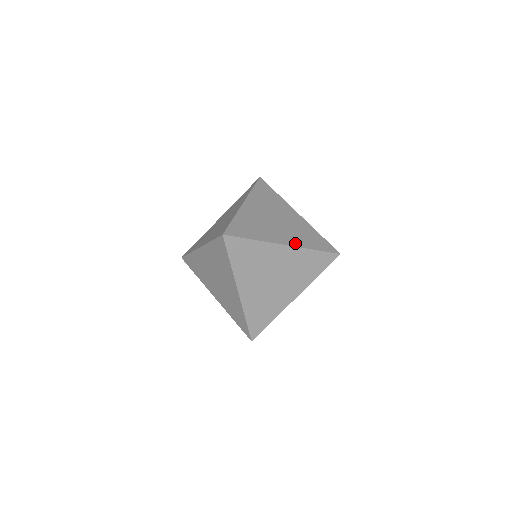
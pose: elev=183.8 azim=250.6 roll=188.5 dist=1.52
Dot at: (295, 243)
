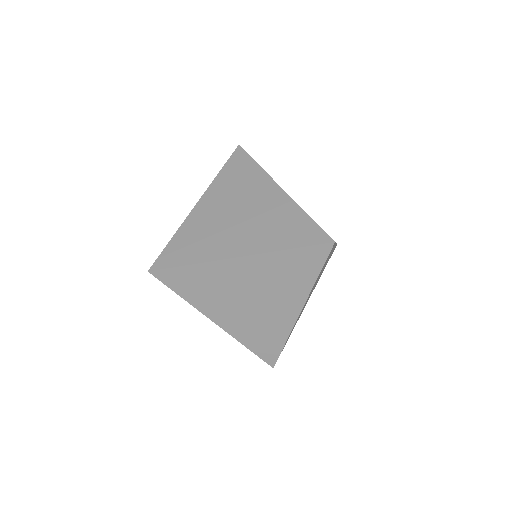
Dot at: occluded
